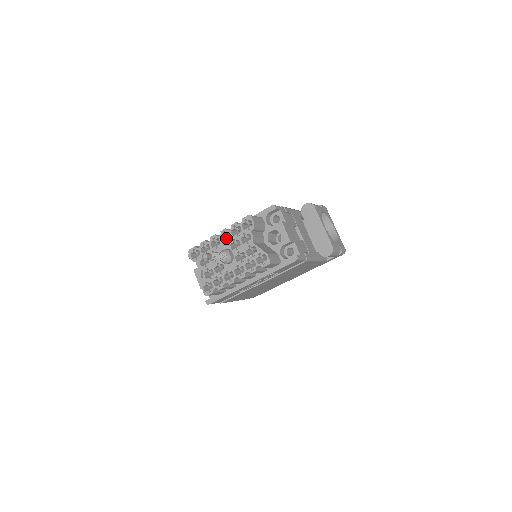
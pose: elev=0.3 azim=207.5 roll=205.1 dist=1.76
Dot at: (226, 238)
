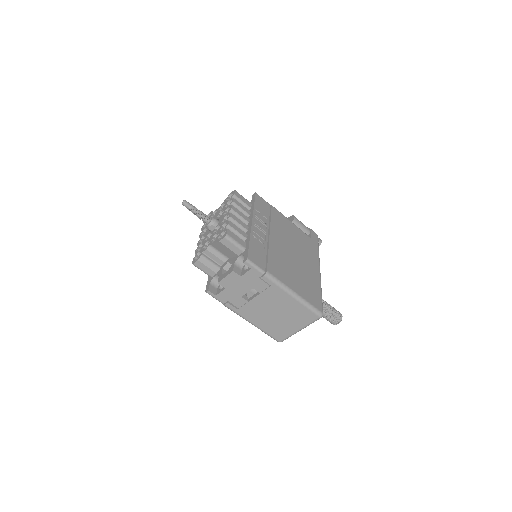
Dot at: occluded
